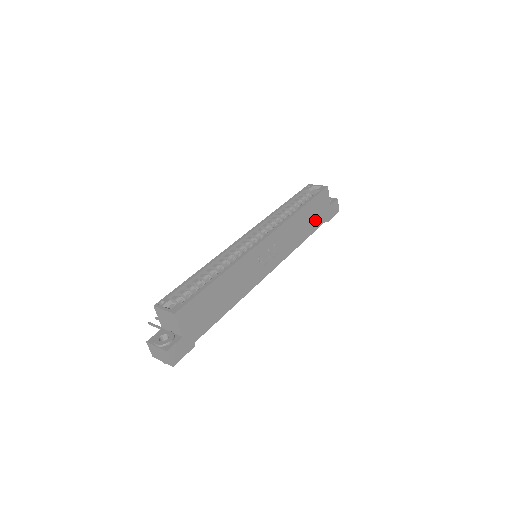
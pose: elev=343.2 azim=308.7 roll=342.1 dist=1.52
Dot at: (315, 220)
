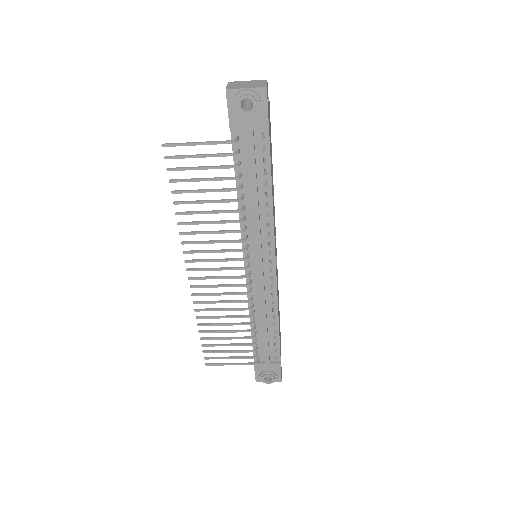
Dot at: occluded
